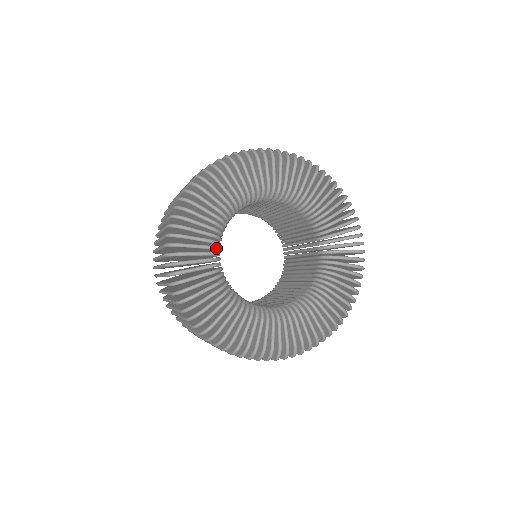
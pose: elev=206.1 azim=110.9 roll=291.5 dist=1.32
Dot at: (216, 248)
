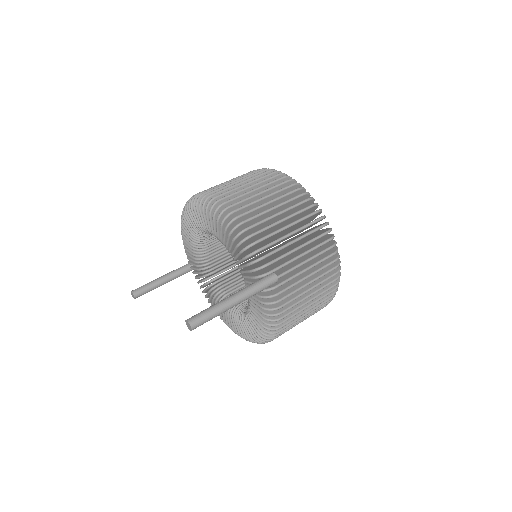
Dot at: occluded
